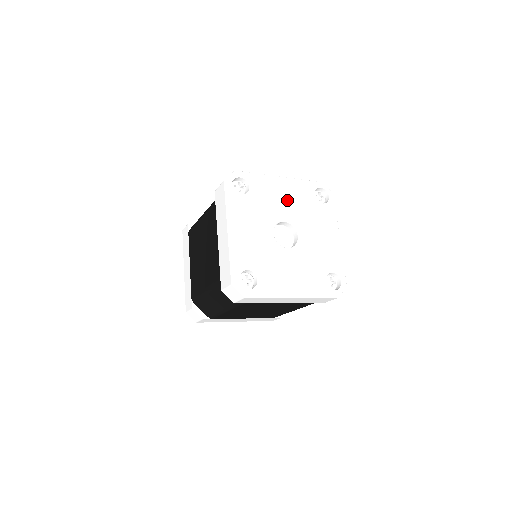
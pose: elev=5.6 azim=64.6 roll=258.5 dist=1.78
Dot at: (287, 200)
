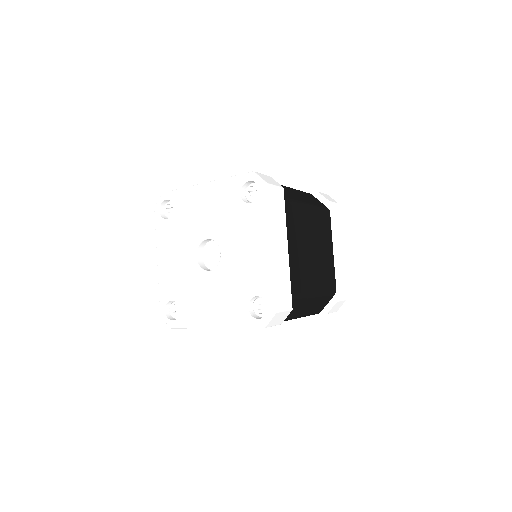
Dot at: (209, 211)
